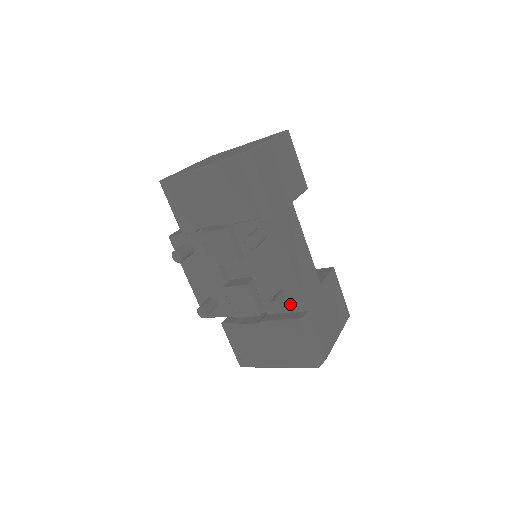
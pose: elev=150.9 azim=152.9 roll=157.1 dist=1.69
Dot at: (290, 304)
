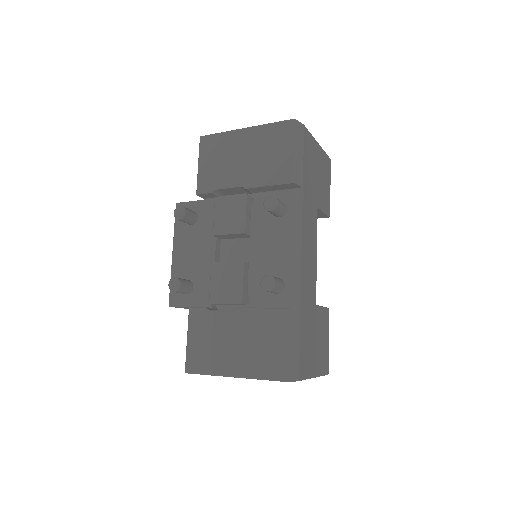
Dot at: (281, 297)
